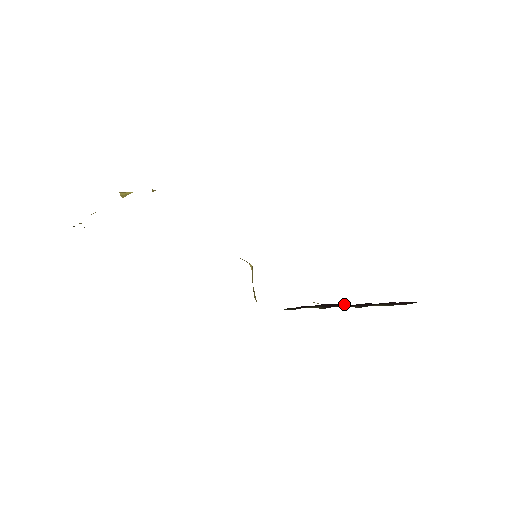
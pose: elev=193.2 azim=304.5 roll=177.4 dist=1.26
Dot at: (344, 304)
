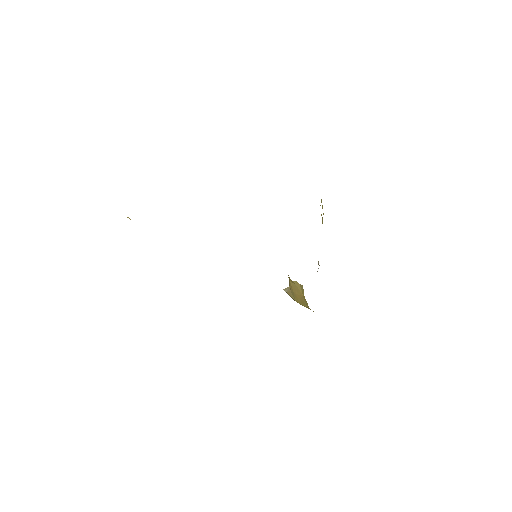
Dot at: occluded
